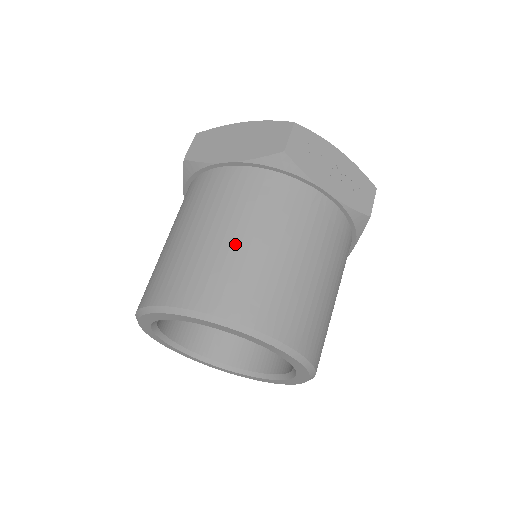
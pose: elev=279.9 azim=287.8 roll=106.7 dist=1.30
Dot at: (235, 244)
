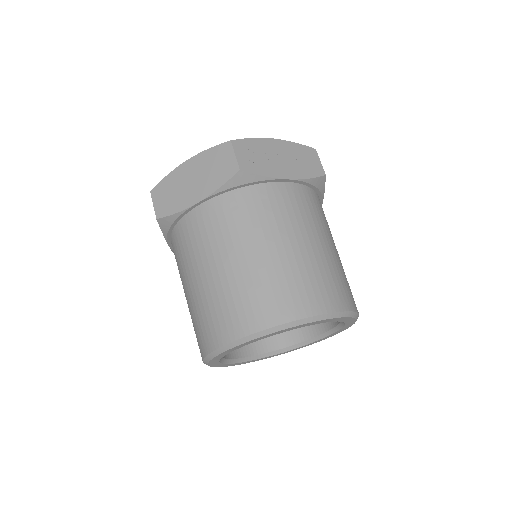
Dot at: (251, 264)
